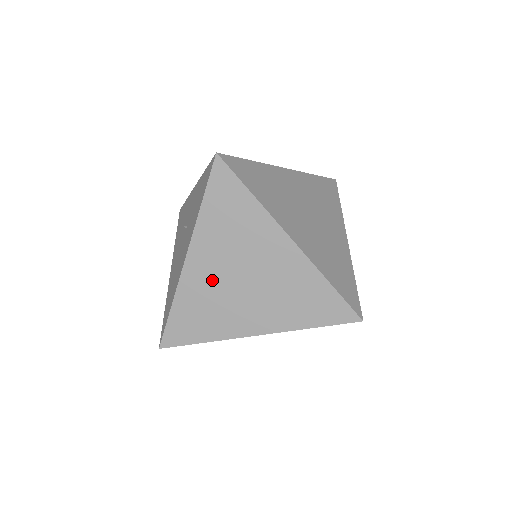
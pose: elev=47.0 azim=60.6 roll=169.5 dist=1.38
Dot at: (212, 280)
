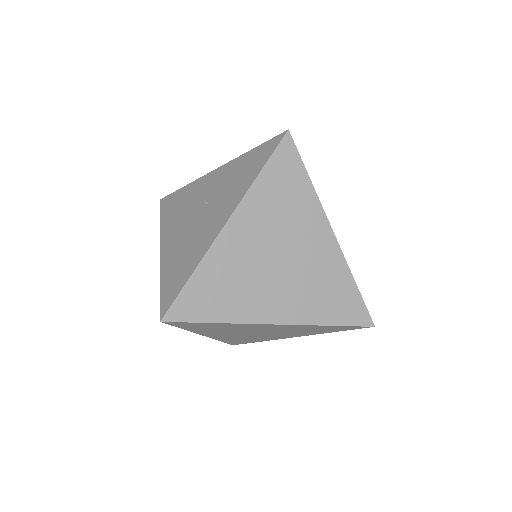
Dot at: (246, 254)
